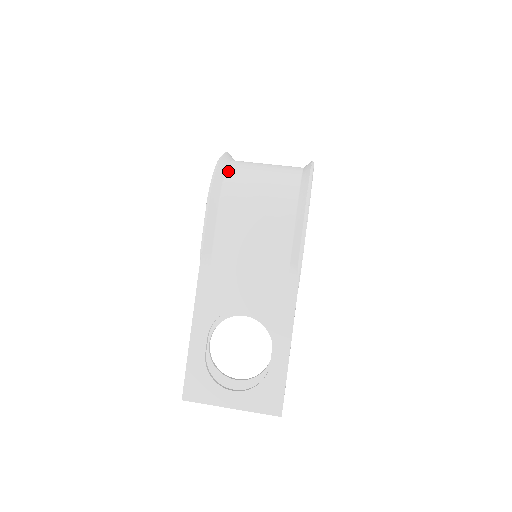
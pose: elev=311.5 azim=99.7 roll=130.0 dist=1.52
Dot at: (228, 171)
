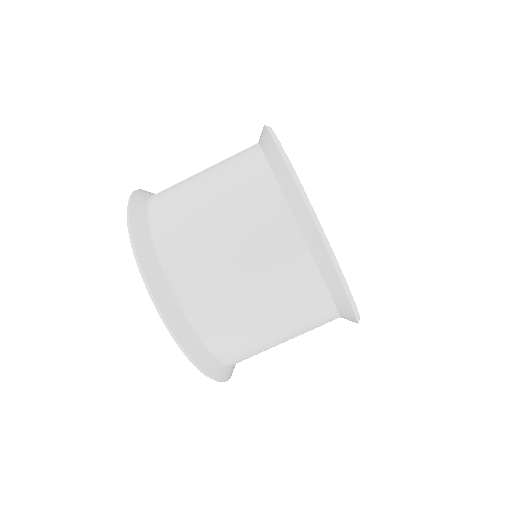
Dot at: occluded
